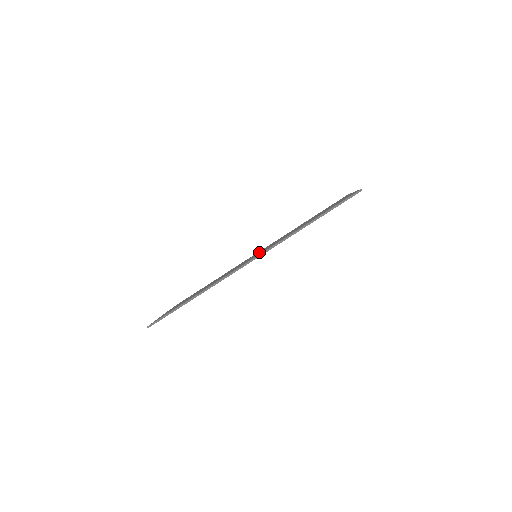
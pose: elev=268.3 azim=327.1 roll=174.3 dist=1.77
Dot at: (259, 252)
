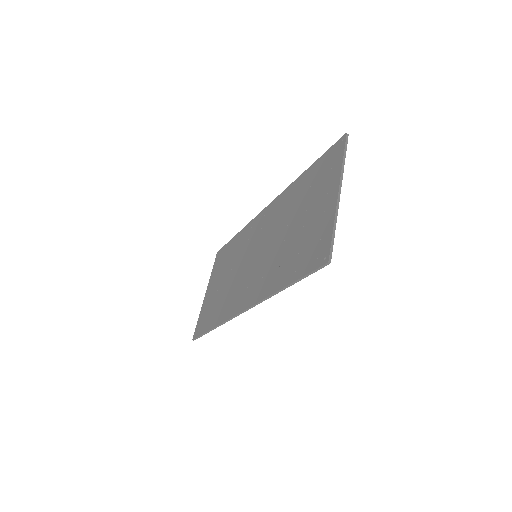
Dot at: (259, 245)
